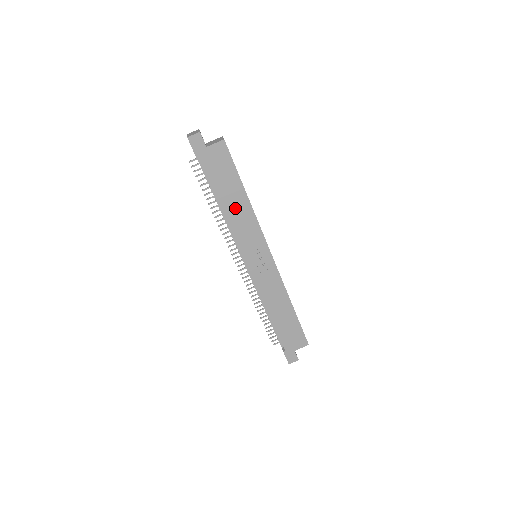
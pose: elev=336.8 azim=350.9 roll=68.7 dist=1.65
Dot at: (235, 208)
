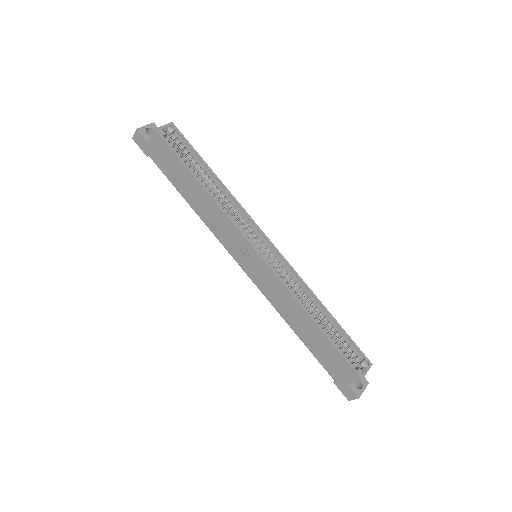
Dot at: (200, 203)
